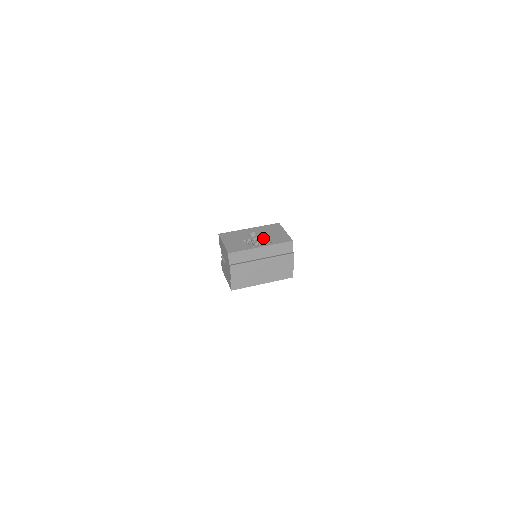
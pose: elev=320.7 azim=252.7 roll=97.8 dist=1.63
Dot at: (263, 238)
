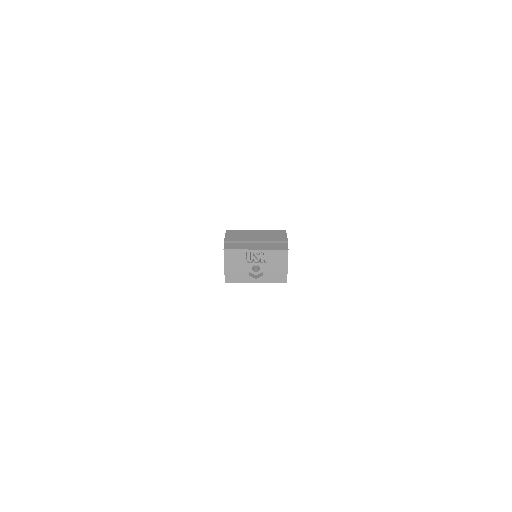
Dot at: occluded
